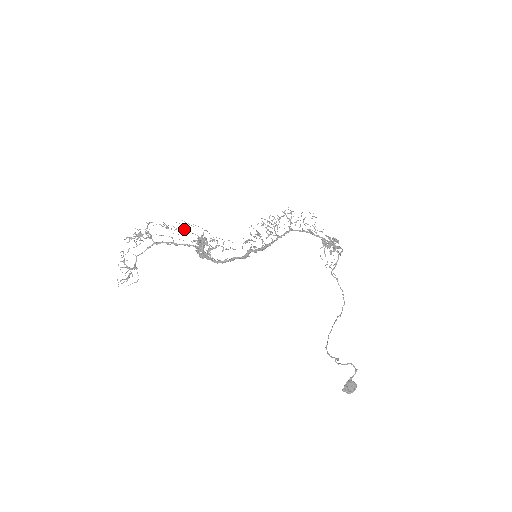
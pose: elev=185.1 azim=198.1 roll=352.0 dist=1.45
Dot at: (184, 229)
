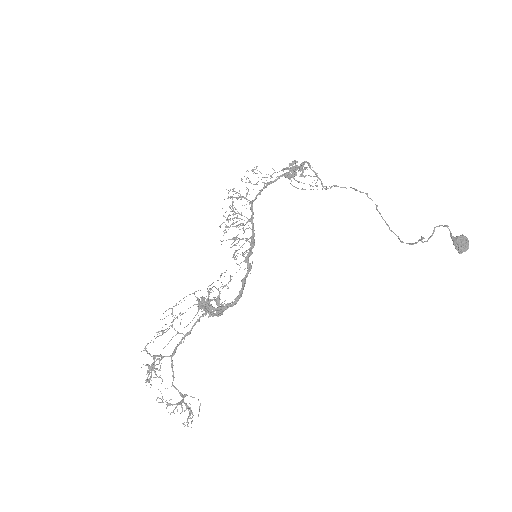
Dot at: occluded
